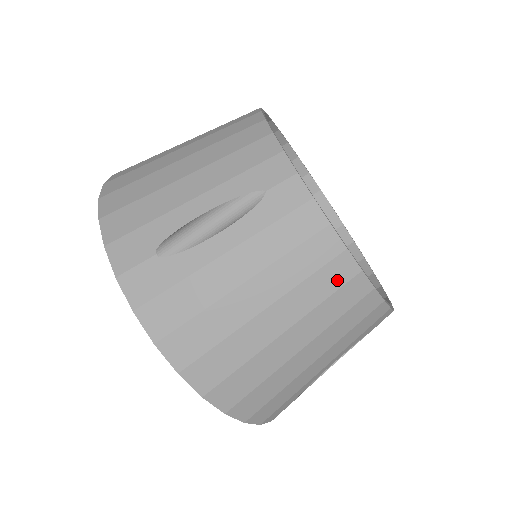
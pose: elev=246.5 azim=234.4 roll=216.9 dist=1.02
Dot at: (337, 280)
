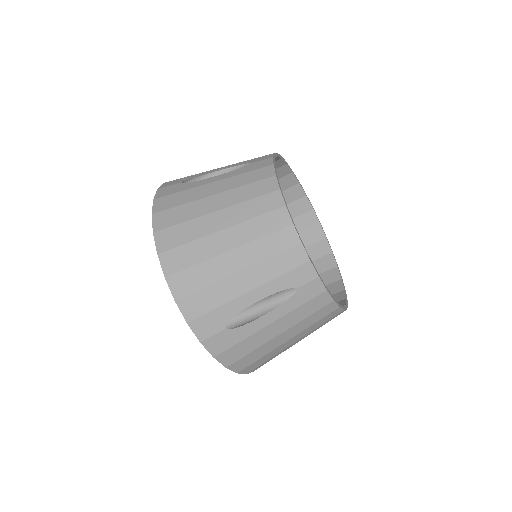
Dot at: (330, 318)
